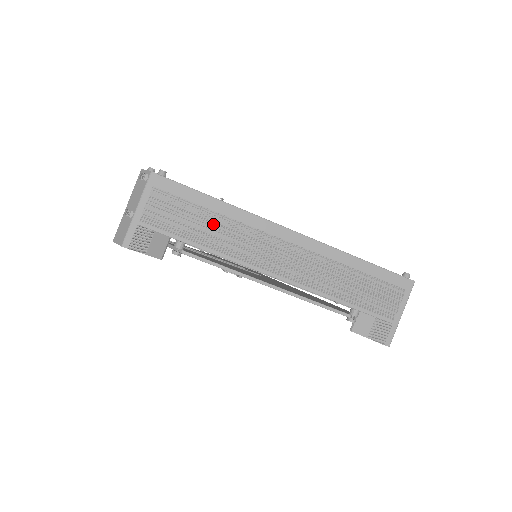
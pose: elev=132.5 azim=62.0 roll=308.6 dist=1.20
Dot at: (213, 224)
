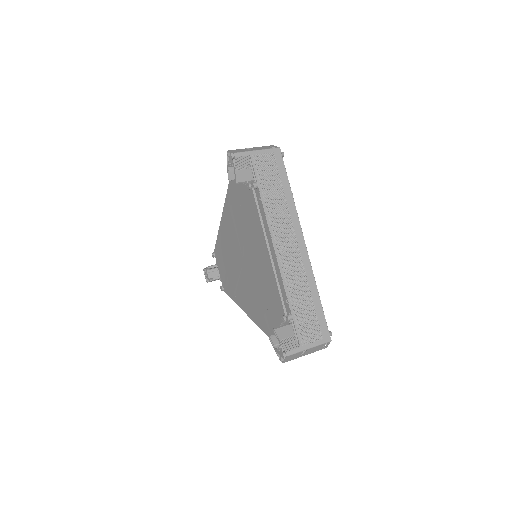
Dot at: (278, 196)
